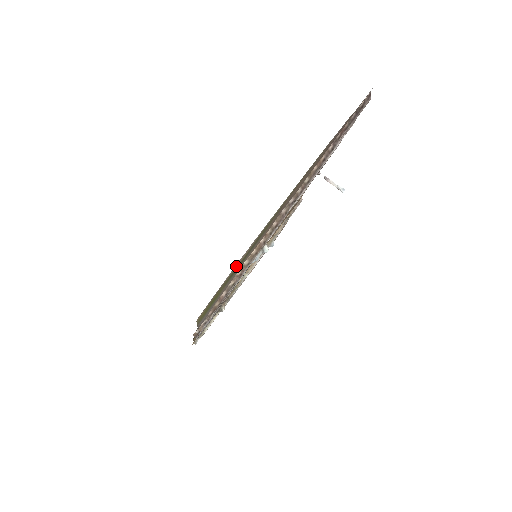
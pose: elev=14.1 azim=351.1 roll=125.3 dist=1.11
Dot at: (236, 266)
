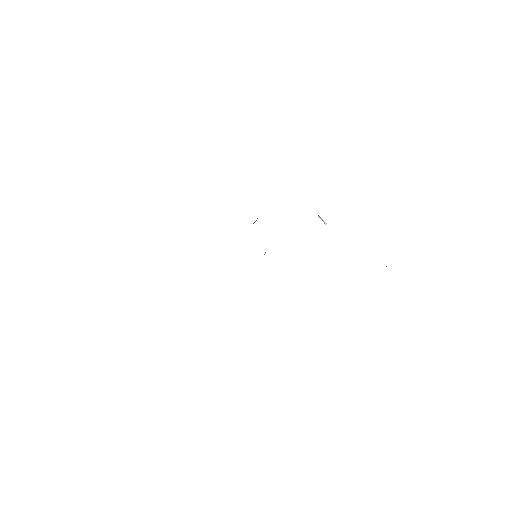
Dot at: occluded
